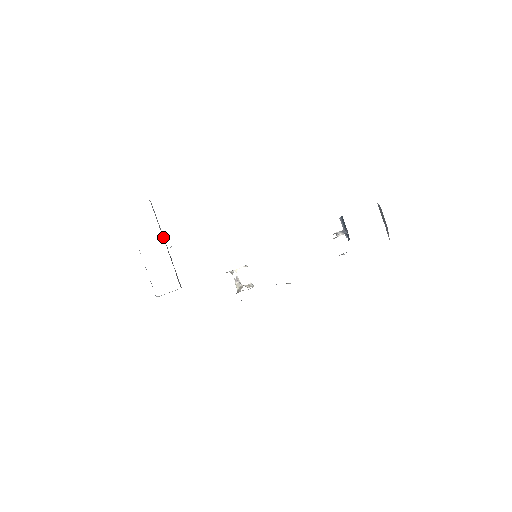
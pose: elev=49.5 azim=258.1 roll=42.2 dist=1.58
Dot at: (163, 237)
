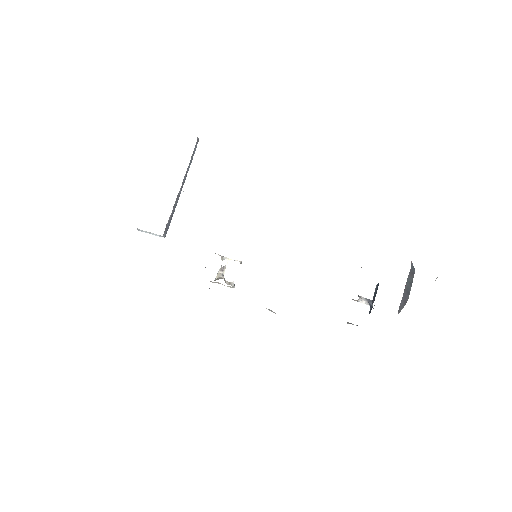
Dot at: (185, 179)
